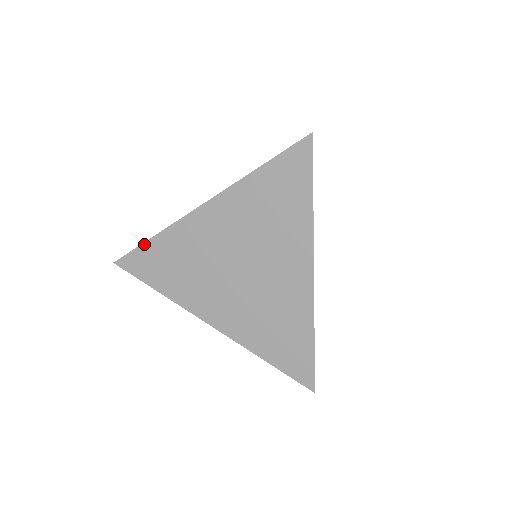
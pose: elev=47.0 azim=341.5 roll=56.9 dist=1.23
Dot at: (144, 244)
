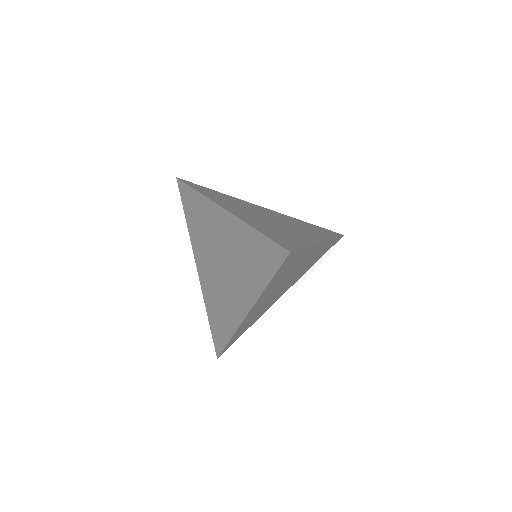
Dot at: (191, 188)
